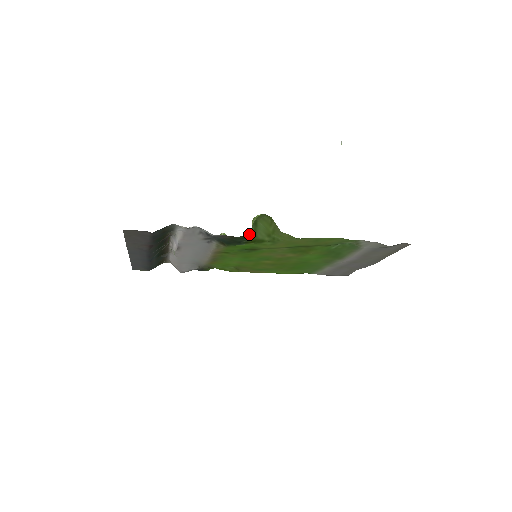
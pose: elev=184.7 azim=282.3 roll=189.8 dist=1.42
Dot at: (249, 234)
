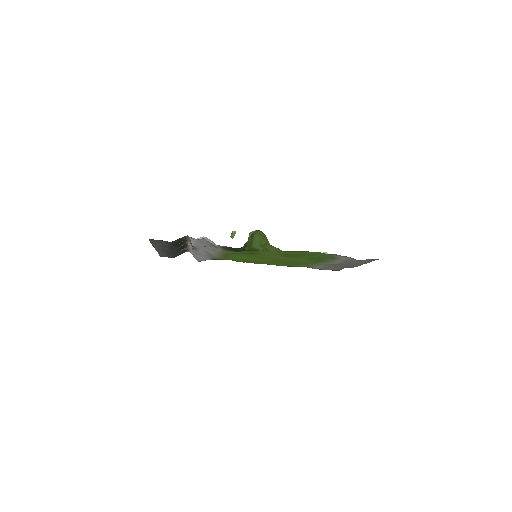
Dot at: (246, 245)
